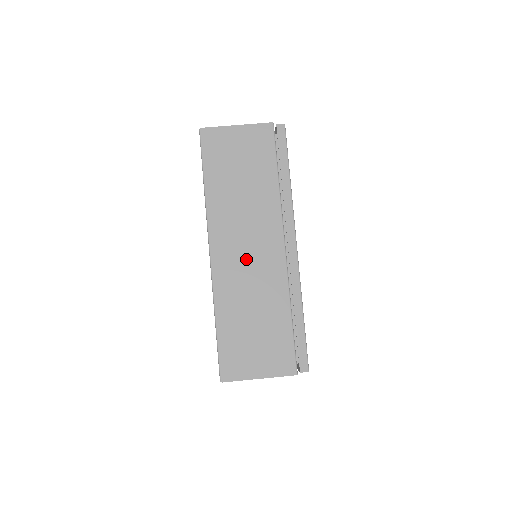
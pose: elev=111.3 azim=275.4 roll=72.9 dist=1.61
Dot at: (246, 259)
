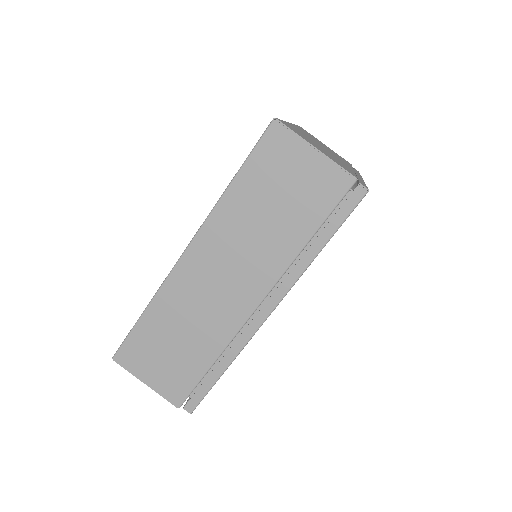
Dot at: (213, 286)
